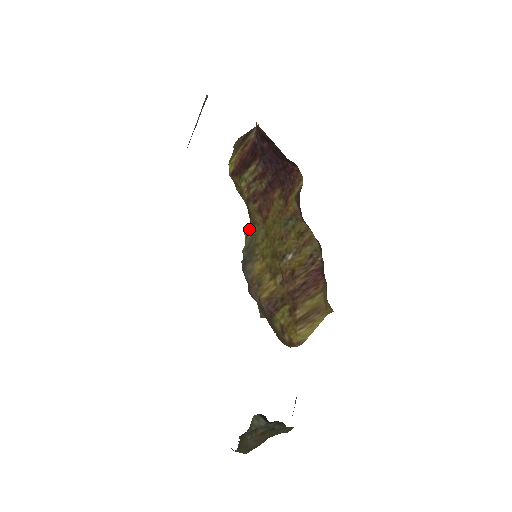
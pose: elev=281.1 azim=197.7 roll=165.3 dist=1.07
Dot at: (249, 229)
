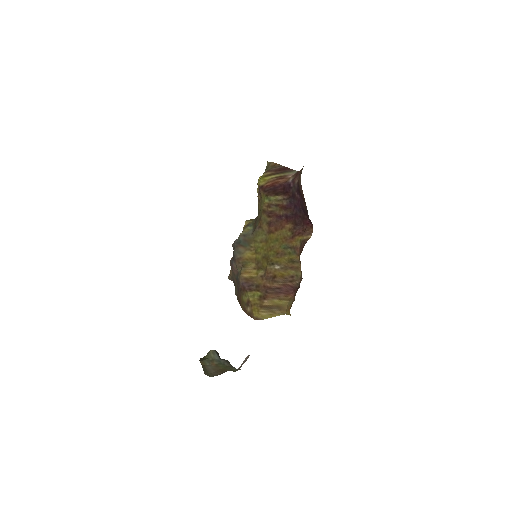
Dot at: (251, 222)
